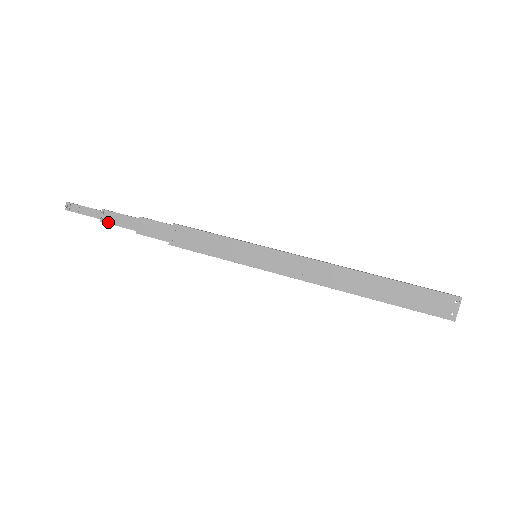
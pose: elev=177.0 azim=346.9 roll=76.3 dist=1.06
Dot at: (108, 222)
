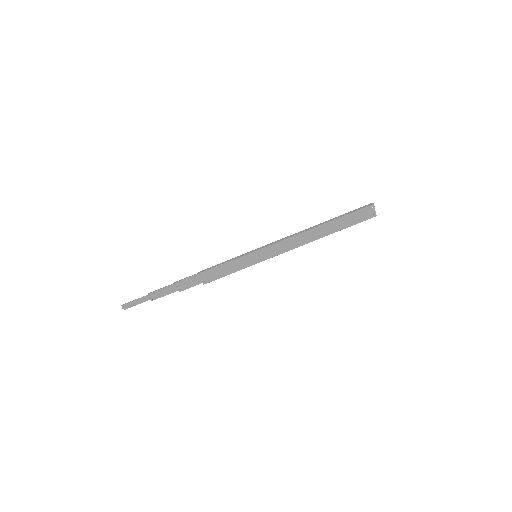
Dot at: (157, 298)
